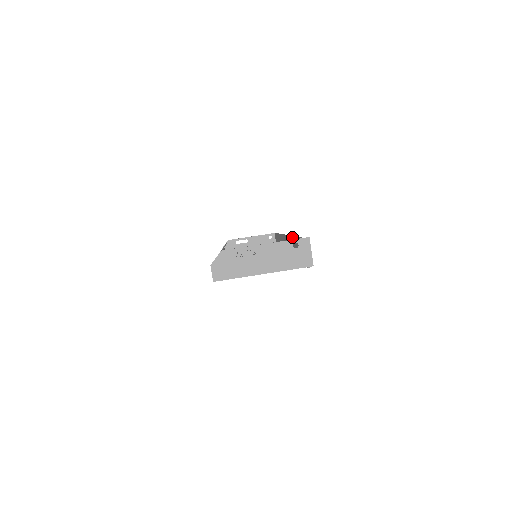
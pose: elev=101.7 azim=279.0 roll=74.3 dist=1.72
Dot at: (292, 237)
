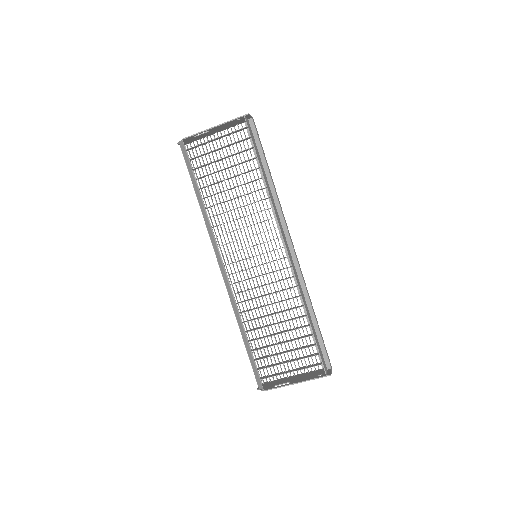
Dot at: (305, 310)
